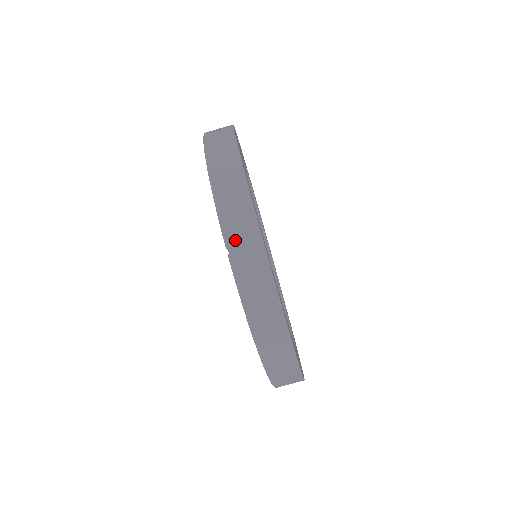
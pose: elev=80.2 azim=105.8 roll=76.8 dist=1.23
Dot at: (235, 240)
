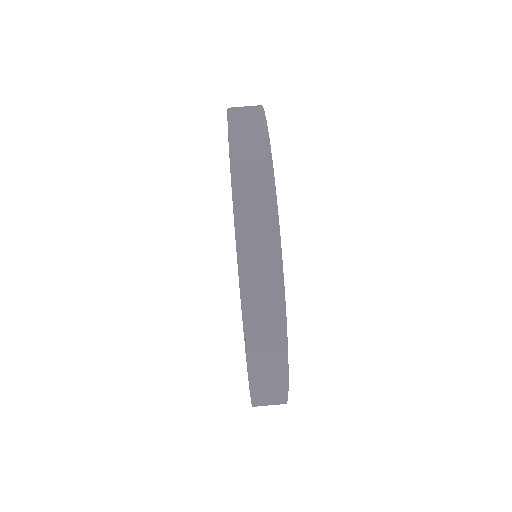
Dot at: (256, 330)
